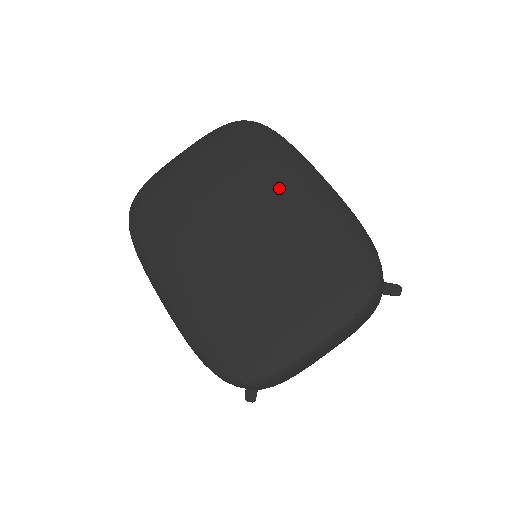
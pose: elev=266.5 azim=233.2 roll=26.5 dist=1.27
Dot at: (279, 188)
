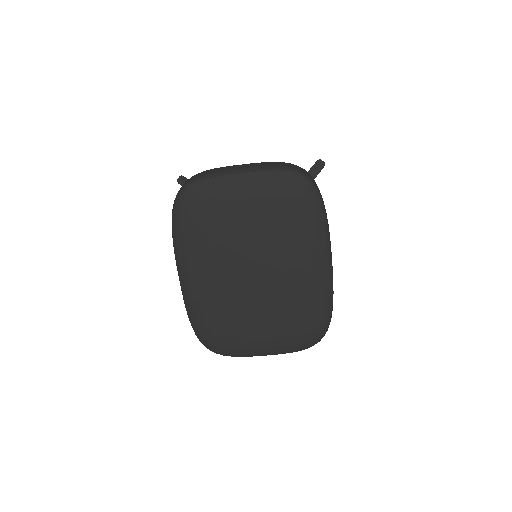
Dot at: (299, 258)
